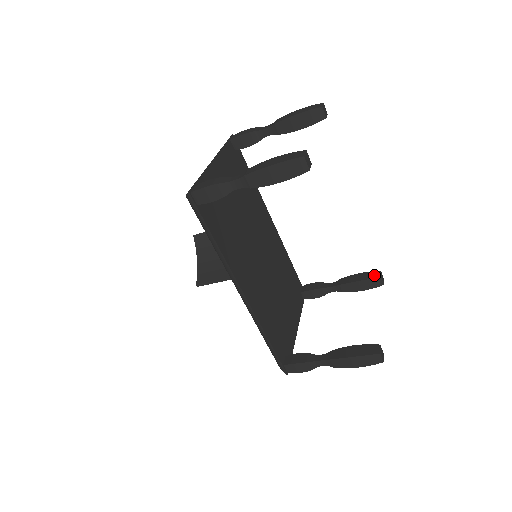
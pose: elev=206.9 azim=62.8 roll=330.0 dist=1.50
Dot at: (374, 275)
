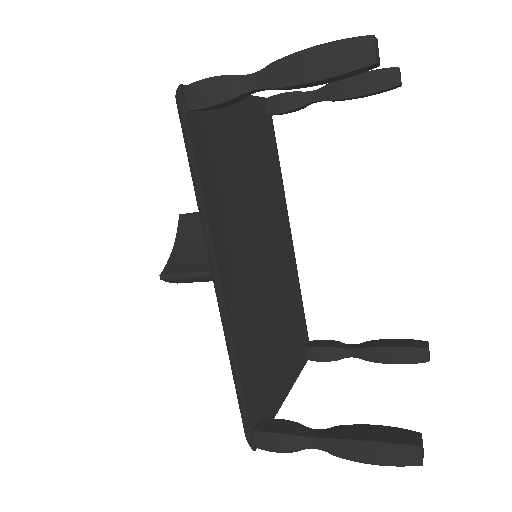
Dot at: (417, 344)
